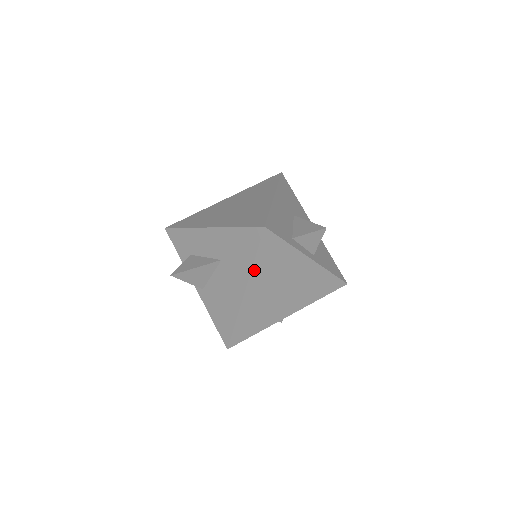
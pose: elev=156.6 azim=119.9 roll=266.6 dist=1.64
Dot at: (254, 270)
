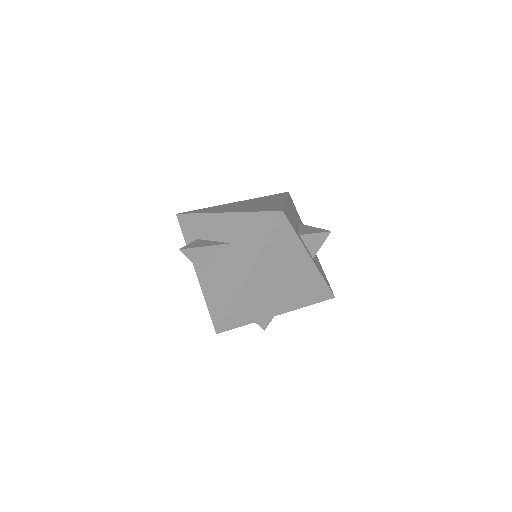
Dot at: (263, 253)
